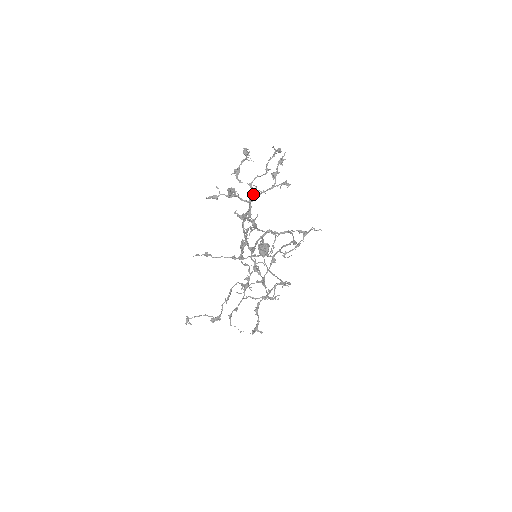
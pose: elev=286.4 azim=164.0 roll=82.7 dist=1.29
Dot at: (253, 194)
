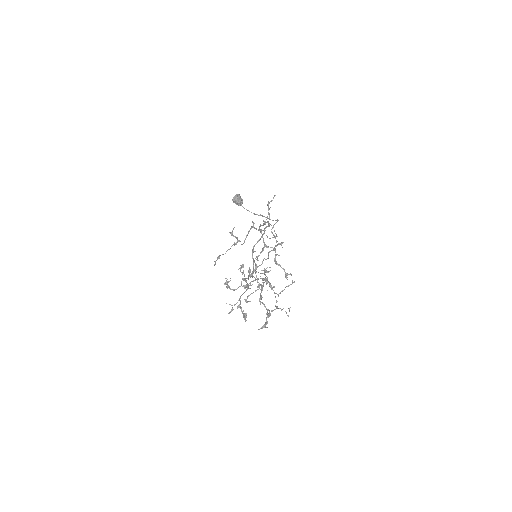
Dot at: (247, 288)
